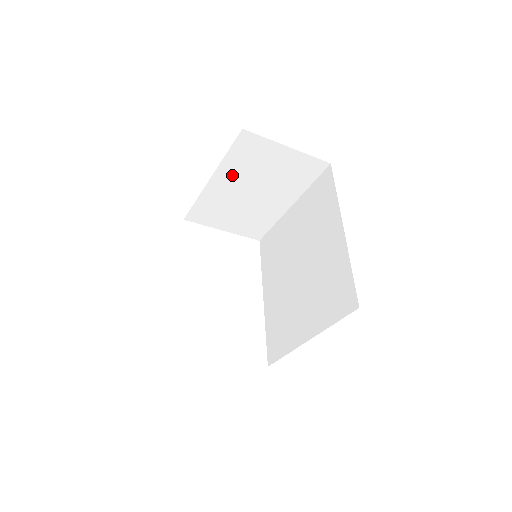
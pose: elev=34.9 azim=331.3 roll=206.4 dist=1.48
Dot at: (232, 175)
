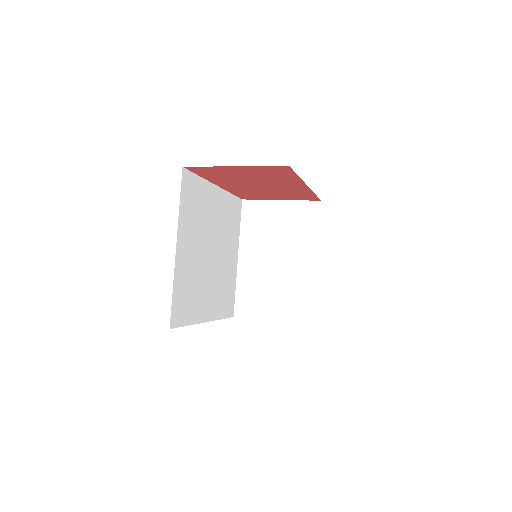
Dot at: (253, 246)
